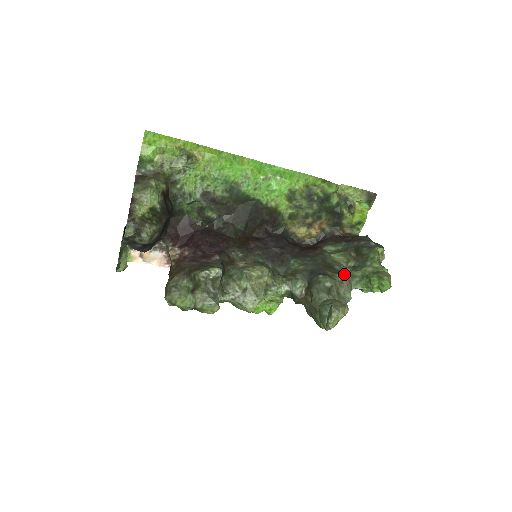
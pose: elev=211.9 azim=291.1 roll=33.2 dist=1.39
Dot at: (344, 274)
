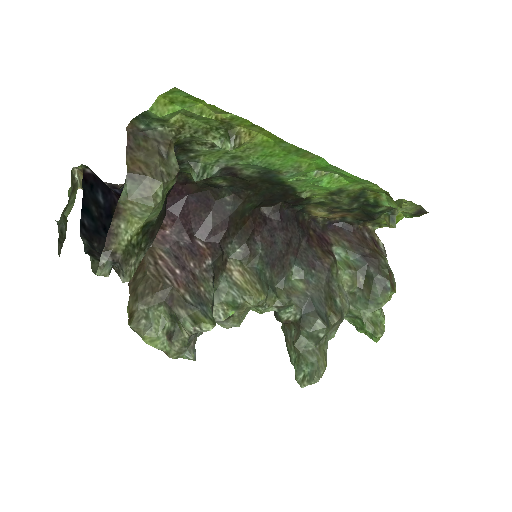
Dot at: (342, 316)
